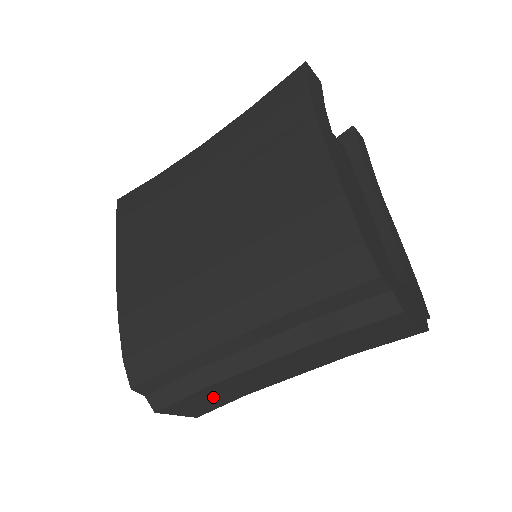
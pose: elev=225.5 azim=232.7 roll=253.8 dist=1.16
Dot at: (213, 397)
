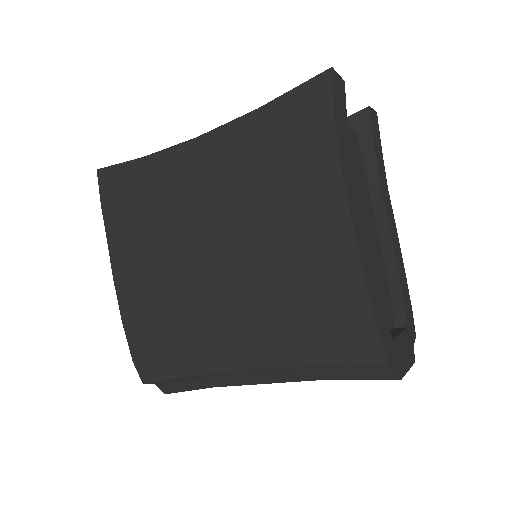
Dot at: occluded
